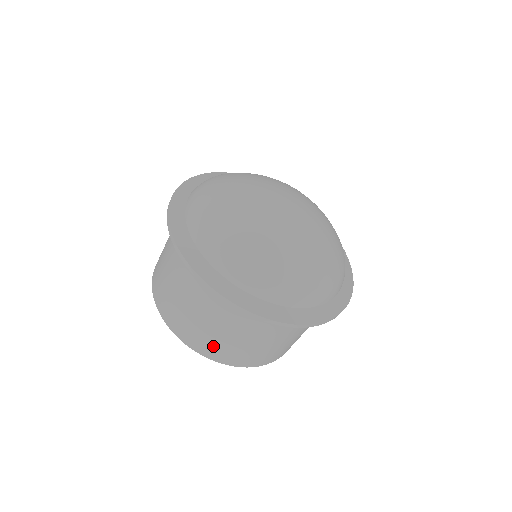
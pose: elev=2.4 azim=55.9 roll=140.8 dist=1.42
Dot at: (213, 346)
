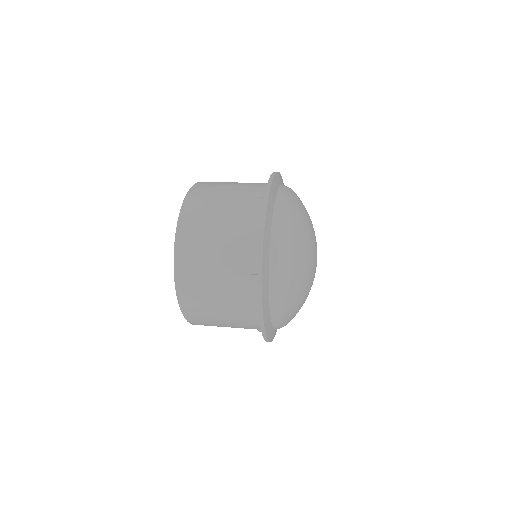
Dot at: occluded
